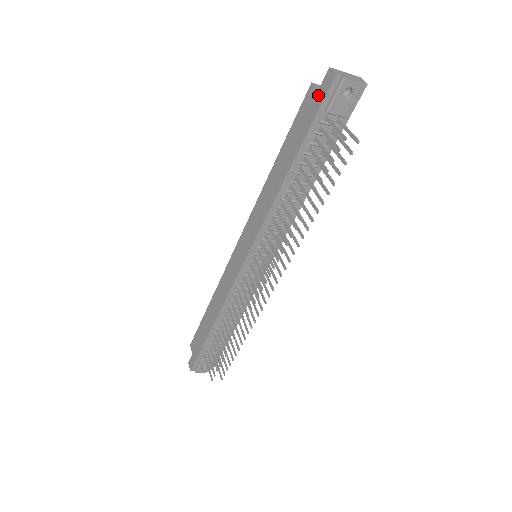
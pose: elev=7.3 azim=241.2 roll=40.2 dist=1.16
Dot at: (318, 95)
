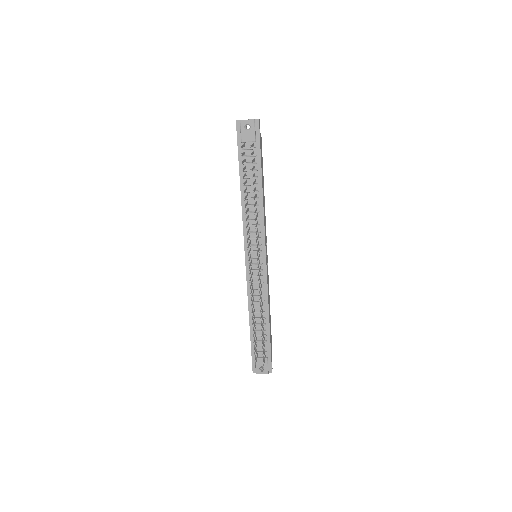
Dot at: occluded
